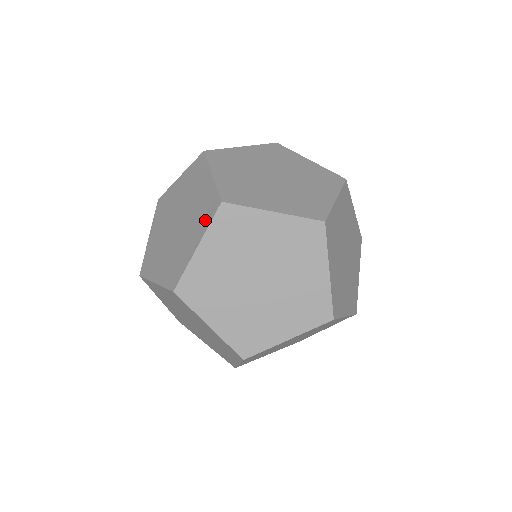
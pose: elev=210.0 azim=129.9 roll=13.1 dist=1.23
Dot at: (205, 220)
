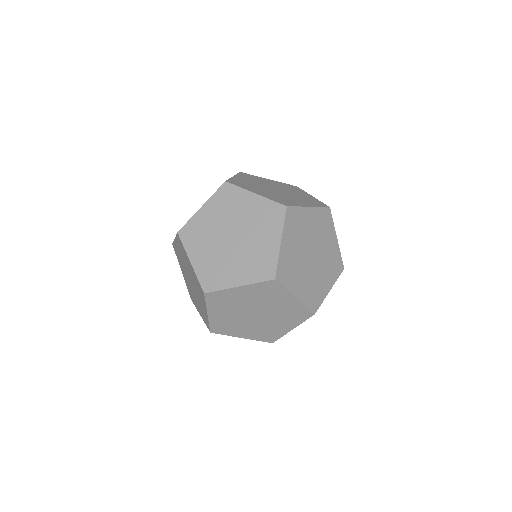
Dot at: (276, 223)
